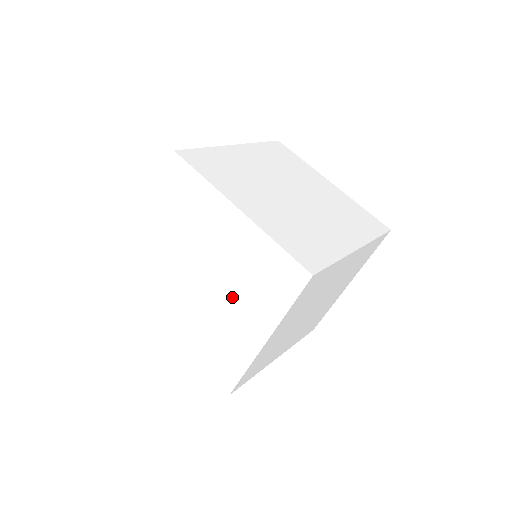
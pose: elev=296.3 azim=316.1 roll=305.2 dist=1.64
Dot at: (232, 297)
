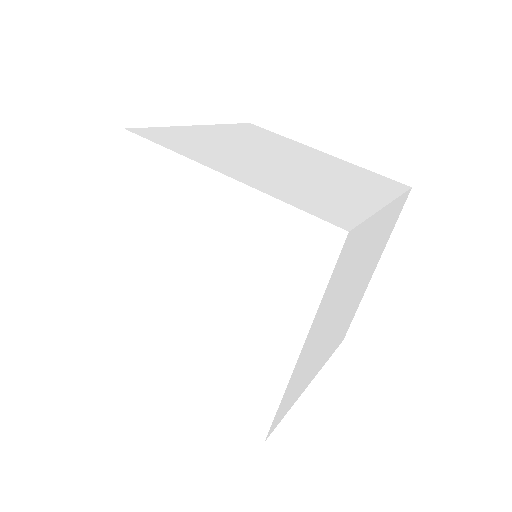
Dot at: (240, 301)
